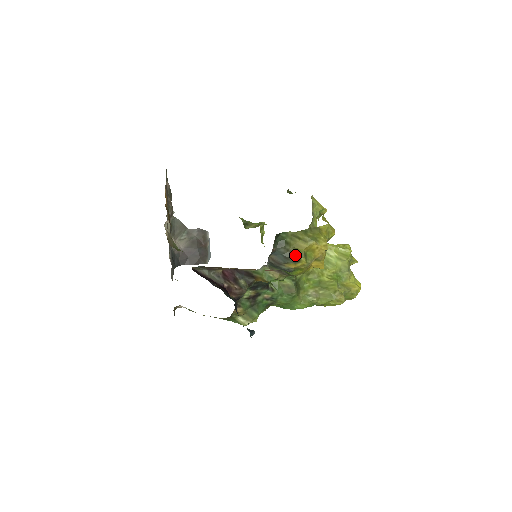
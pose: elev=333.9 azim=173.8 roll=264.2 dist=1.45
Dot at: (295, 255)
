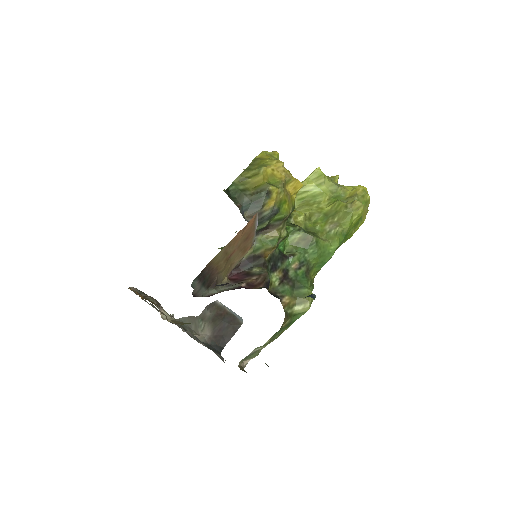
Dot at: (261, 192)
